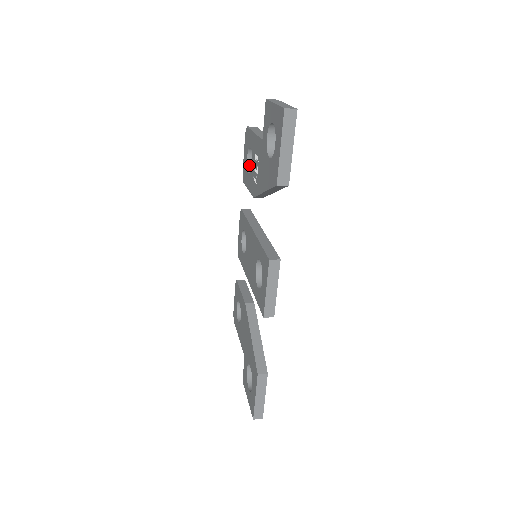
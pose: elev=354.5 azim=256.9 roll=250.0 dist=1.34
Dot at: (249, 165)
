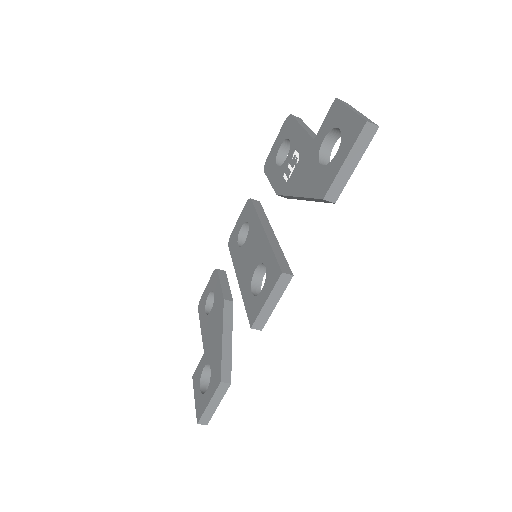
Dot at: (279, 156)
